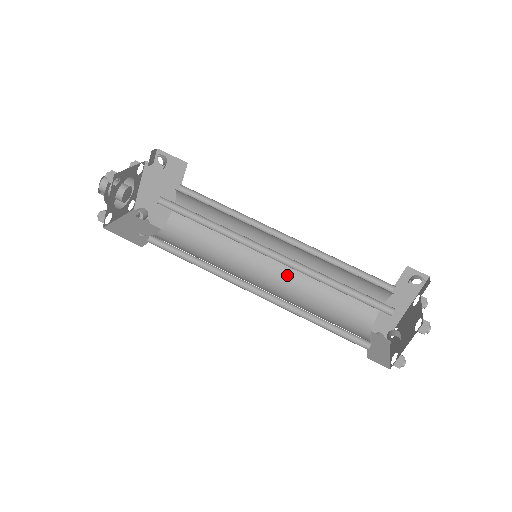
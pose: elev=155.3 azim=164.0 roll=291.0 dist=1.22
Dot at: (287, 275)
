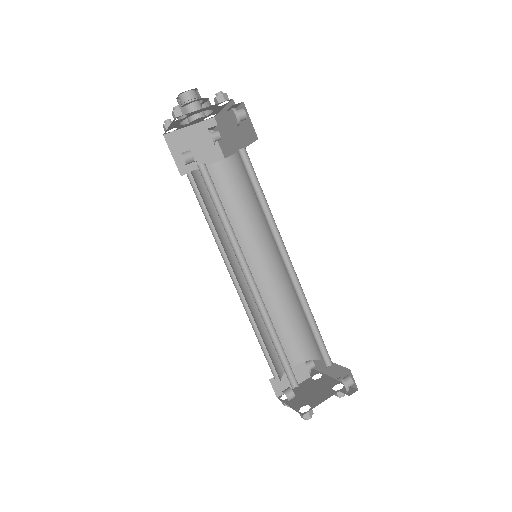
Dot at: (278, 279)
